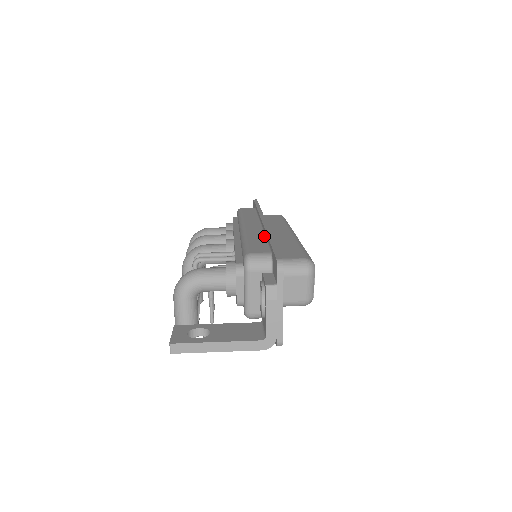
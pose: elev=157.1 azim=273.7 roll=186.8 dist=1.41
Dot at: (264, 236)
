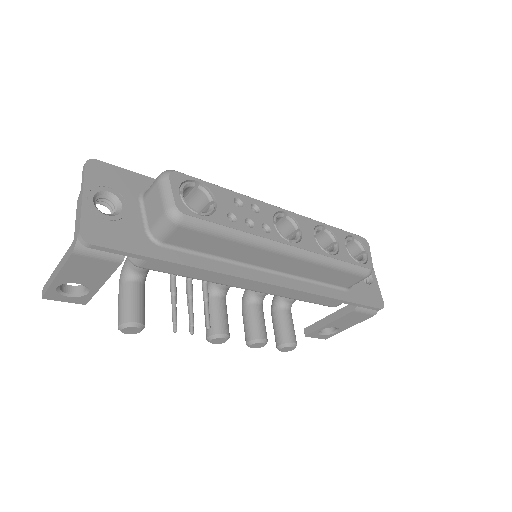
Dot at: occluded
